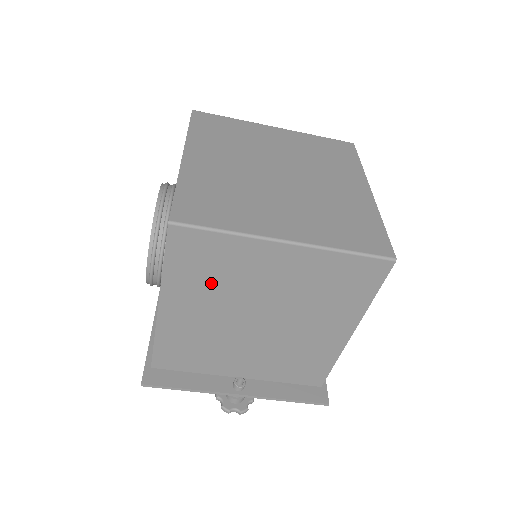
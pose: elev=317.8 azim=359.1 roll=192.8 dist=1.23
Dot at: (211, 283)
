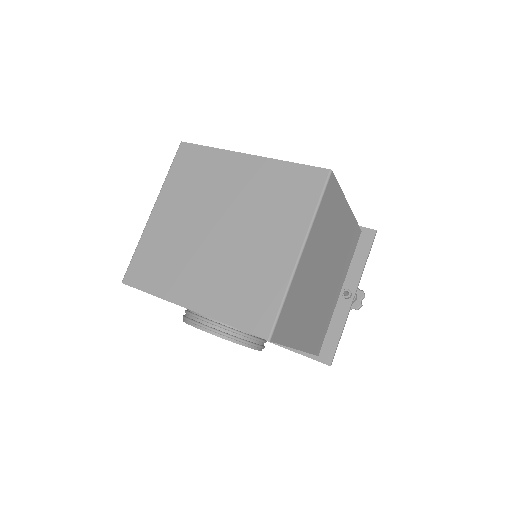
Dot at: (300, 311)
